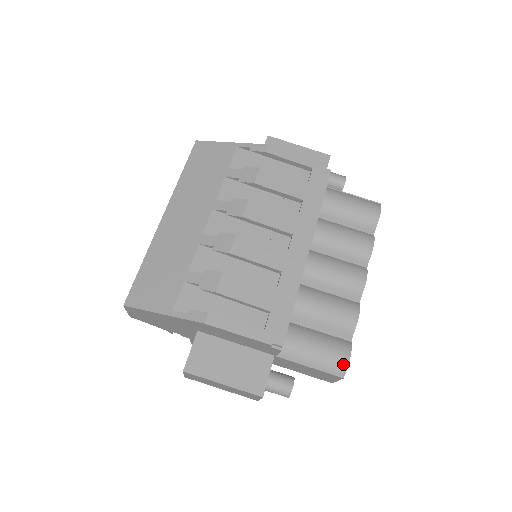
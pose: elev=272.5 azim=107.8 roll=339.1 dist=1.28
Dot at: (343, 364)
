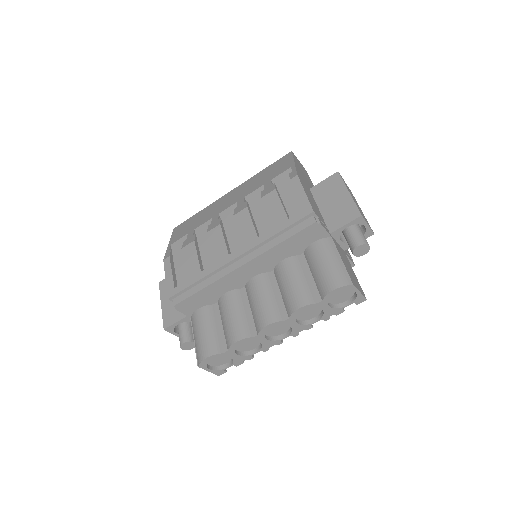
Dot at: (201, 357)
